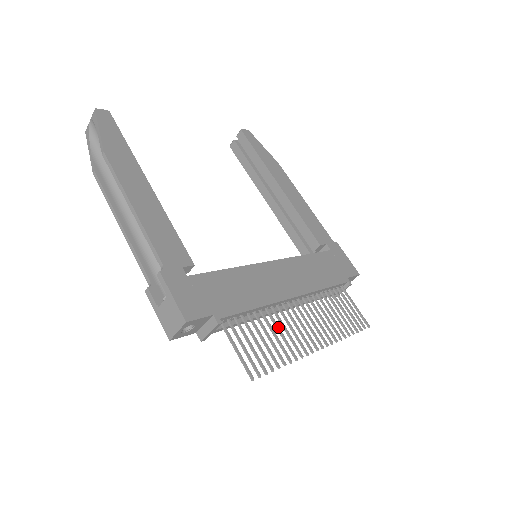
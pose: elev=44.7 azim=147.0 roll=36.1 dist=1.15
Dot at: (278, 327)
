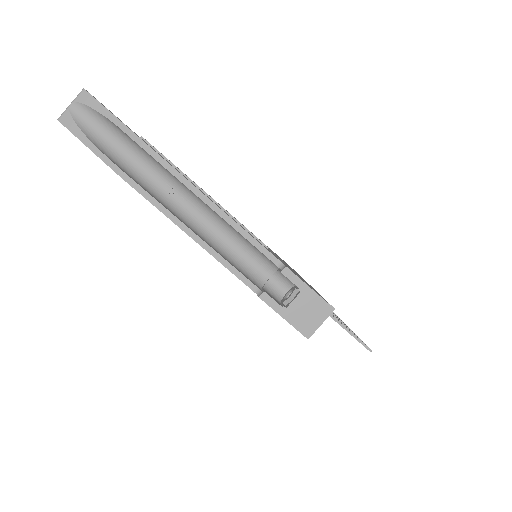
Dot at: occluded
